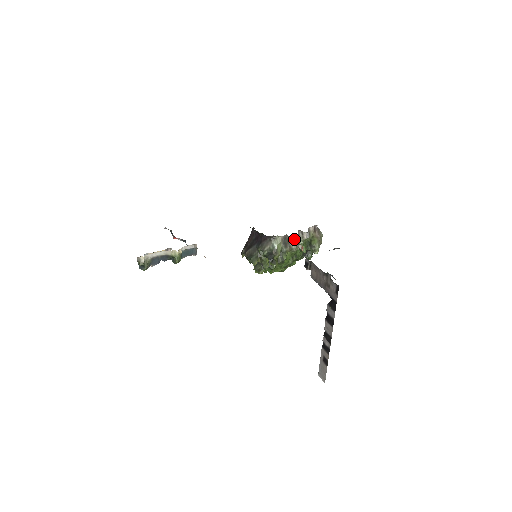
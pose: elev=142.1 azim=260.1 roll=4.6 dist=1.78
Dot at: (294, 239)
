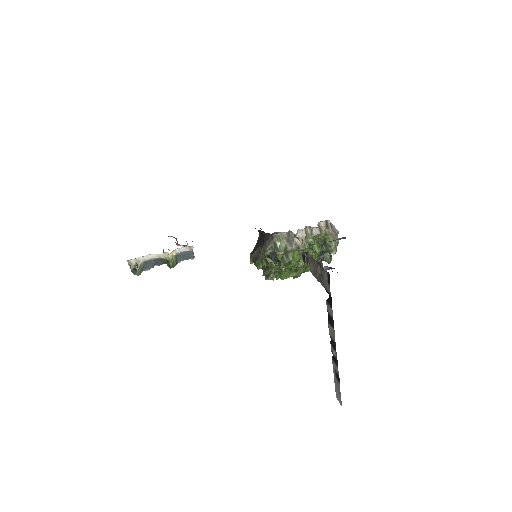
Dot at: (300, 235)
